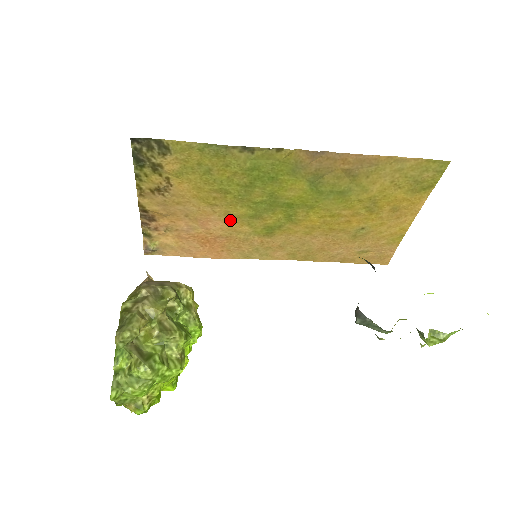
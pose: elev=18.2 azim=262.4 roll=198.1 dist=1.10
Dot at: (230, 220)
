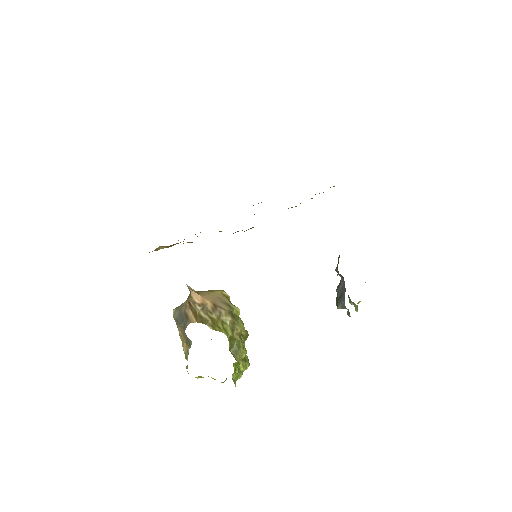
Dot at: occluded
